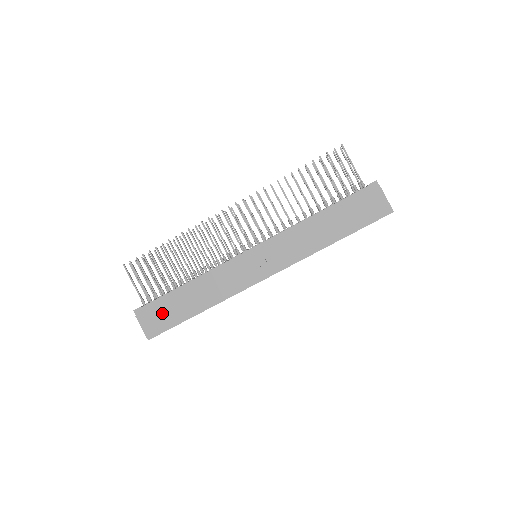
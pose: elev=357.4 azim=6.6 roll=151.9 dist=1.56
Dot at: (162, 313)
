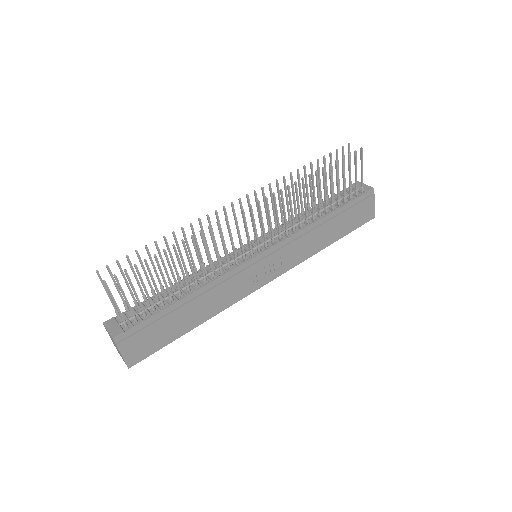
Dot at: (152, 335)
